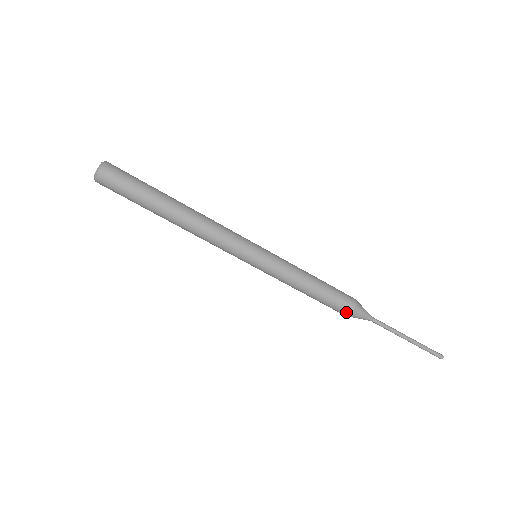
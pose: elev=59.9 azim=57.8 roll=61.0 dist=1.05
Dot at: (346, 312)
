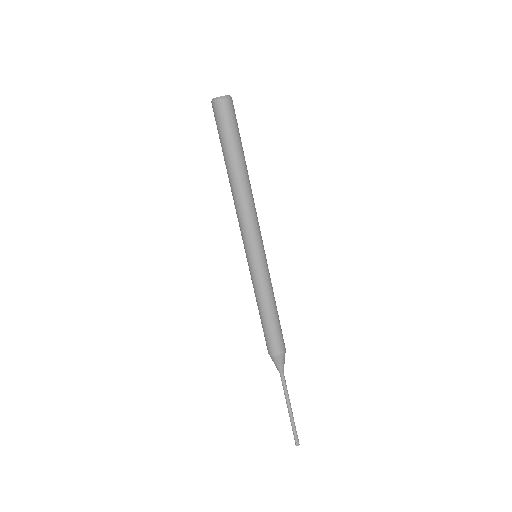
Dot at: (279, 350)
